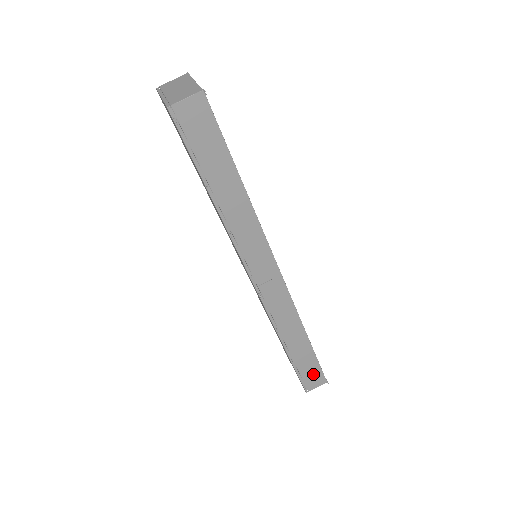
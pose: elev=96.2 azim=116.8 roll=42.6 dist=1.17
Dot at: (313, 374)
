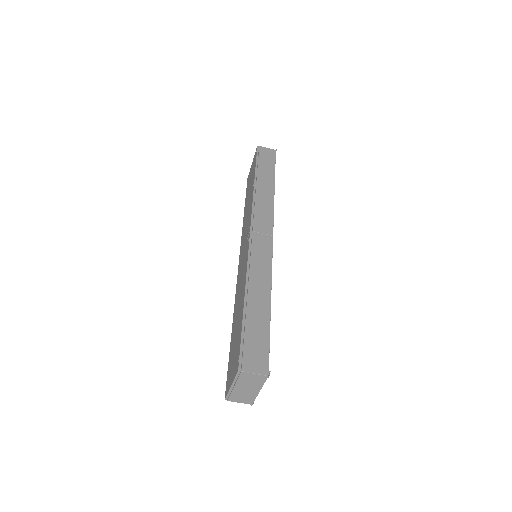
Dot at: occluded
